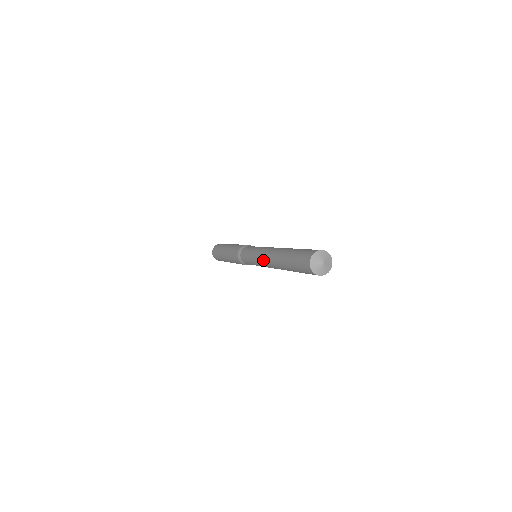
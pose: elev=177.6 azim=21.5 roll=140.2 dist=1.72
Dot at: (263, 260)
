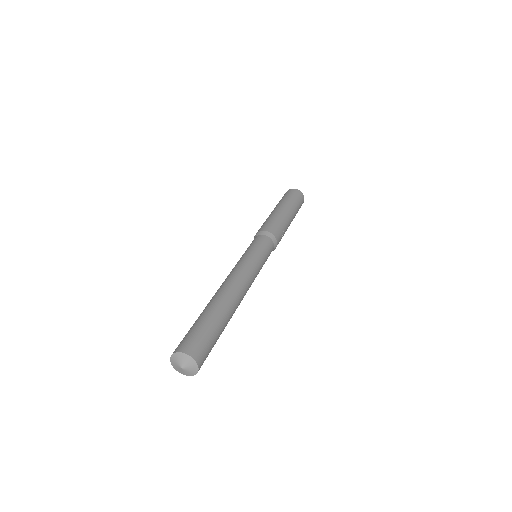
Dot at: (229, 275)
